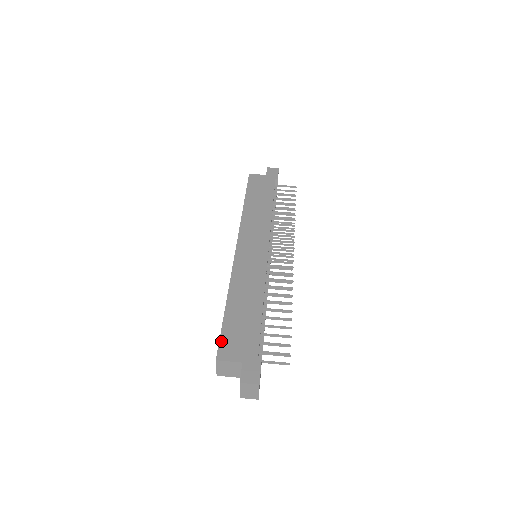
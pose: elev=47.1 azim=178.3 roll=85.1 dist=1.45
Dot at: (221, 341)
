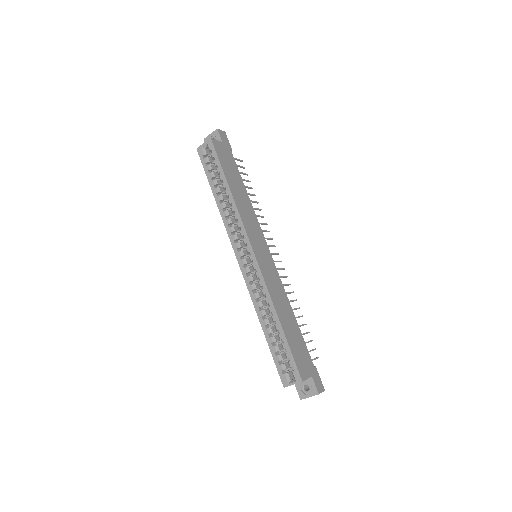
Dot at: (296, 362)
